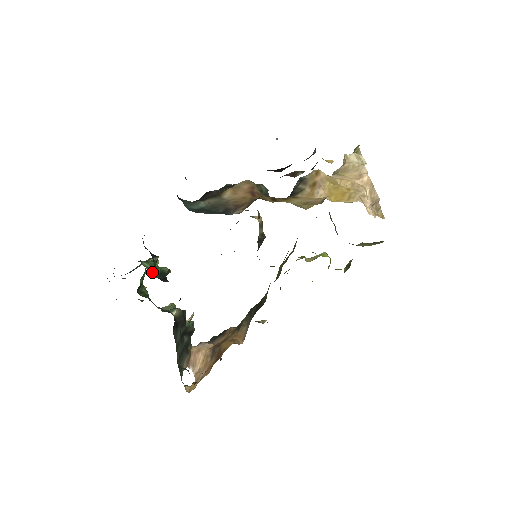
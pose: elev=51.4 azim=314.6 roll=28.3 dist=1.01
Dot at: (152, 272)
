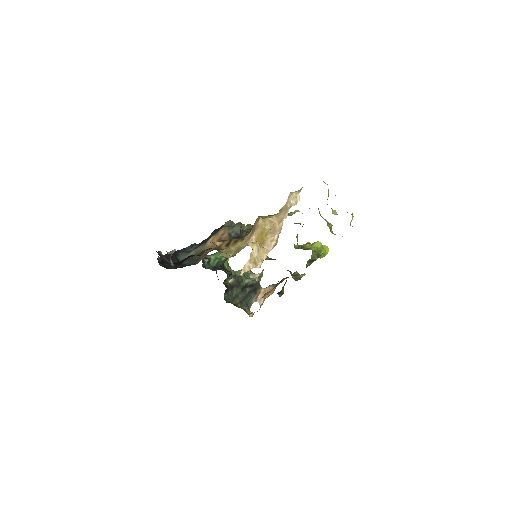
Dot at: (214, 262)
